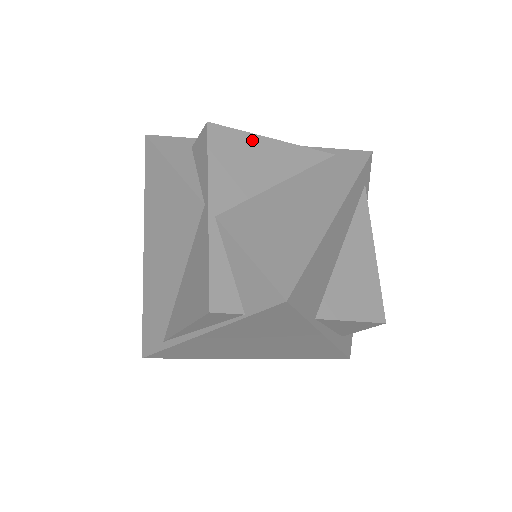
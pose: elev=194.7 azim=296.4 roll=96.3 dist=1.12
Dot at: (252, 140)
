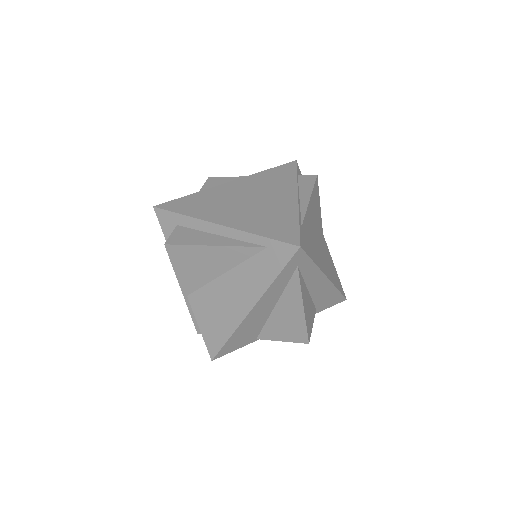
Dot at: (197, 250)
